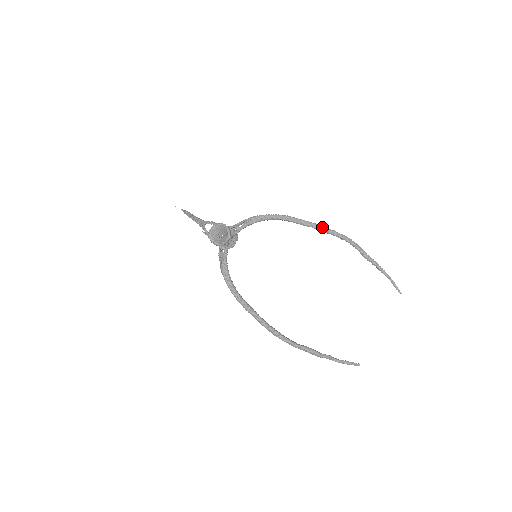
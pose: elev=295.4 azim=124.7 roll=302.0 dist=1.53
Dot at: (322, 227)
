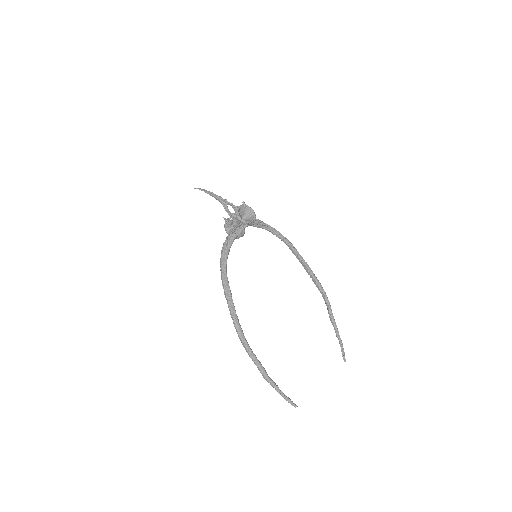
Dot at: (312, 271)
